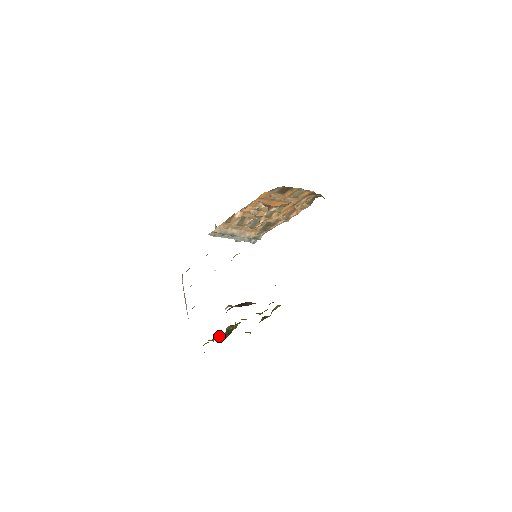
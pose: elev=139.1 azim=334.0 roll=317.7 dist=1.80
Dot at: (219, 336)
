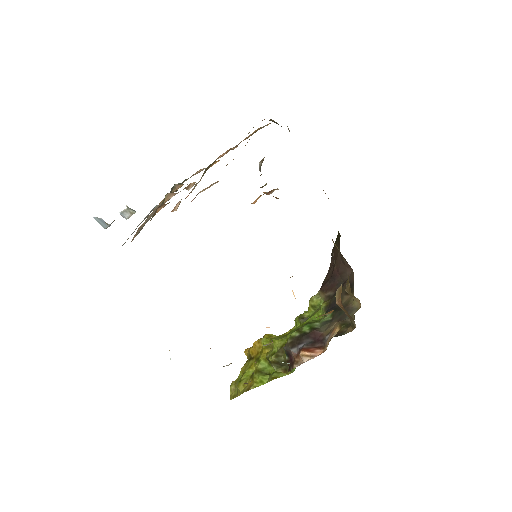
Dot at: (259, 371)
